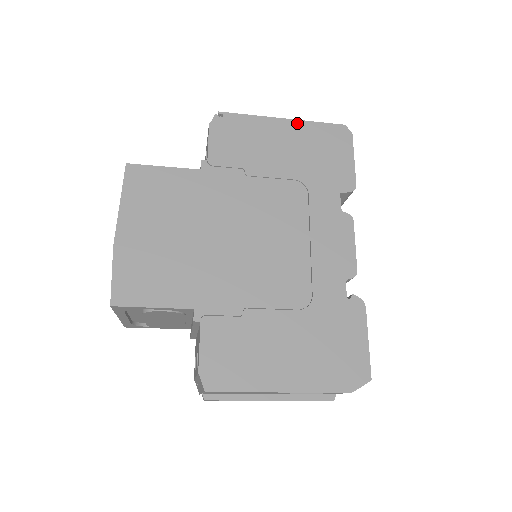
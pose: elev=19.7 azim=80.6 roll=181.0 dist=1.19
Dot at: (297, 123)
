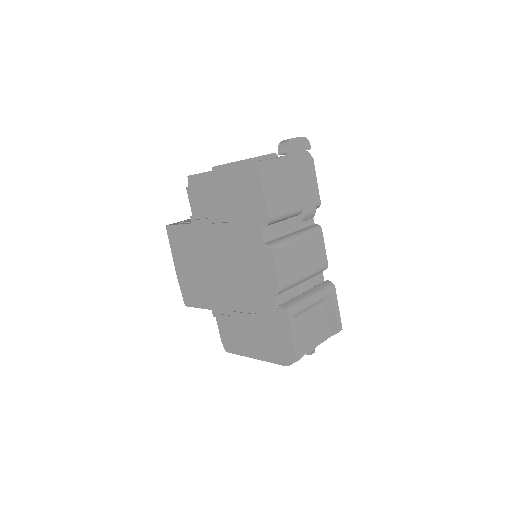
Dot at: (225, 171)
